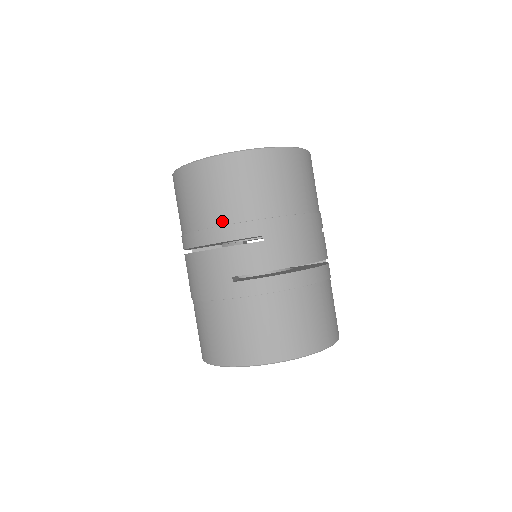
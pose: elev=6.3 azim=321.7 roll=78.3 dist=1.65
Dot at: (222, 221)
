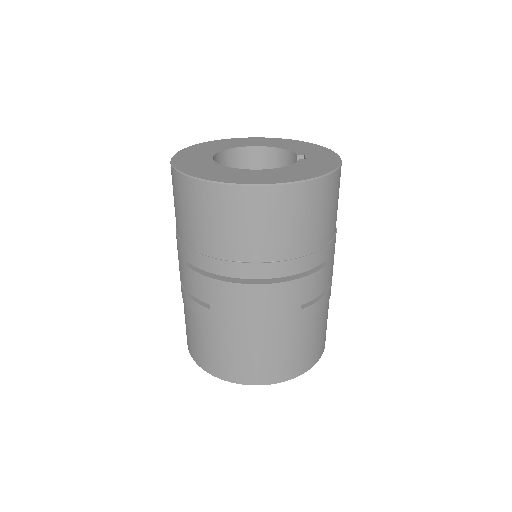
Dot at: (303, 252)
